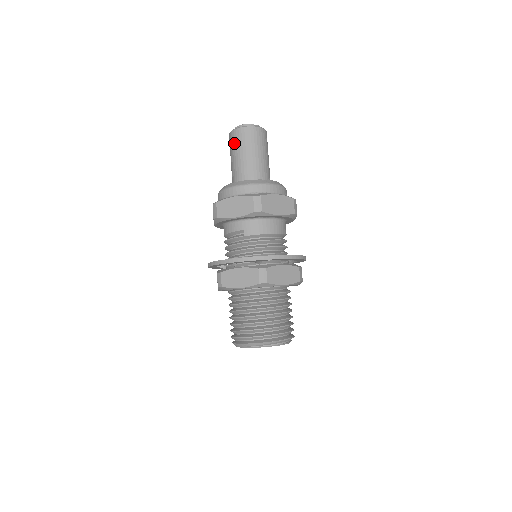
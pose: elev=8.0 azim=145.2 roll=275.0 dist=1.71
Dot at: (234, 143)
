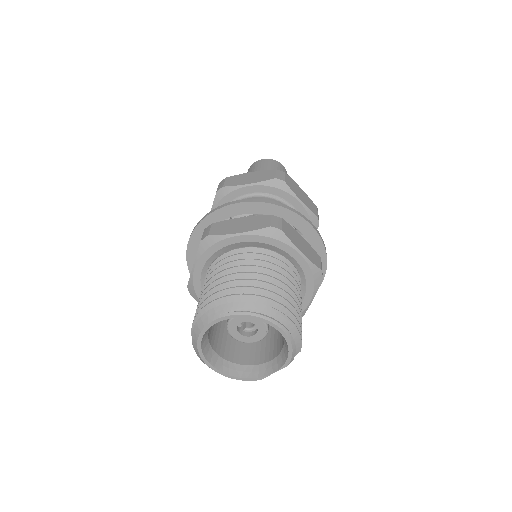
Dot at: (254, 168)
